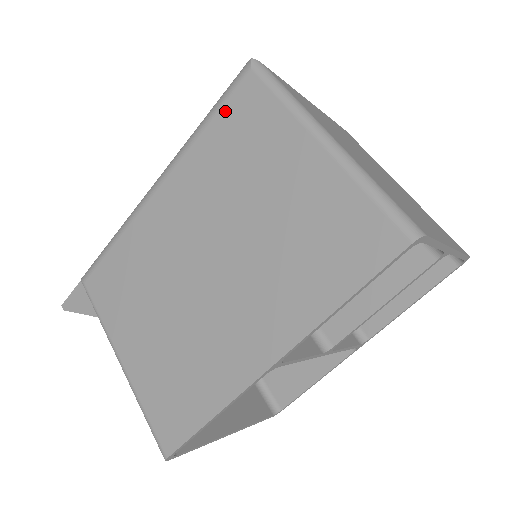
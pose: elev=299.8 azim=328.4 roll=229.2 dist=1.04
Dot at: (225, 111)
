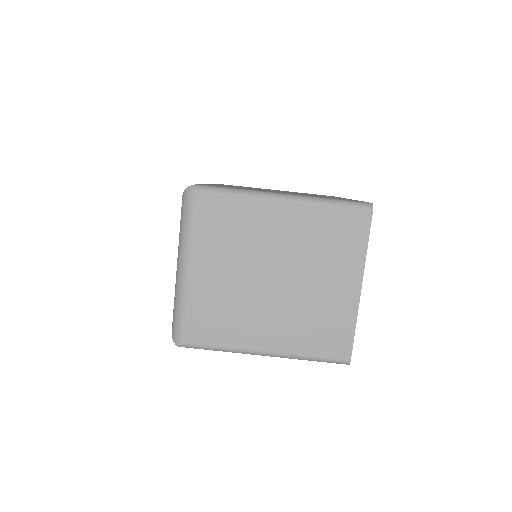
Dot at: occluded
